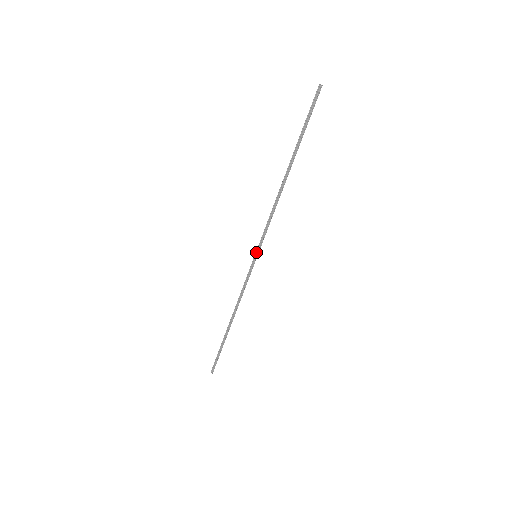
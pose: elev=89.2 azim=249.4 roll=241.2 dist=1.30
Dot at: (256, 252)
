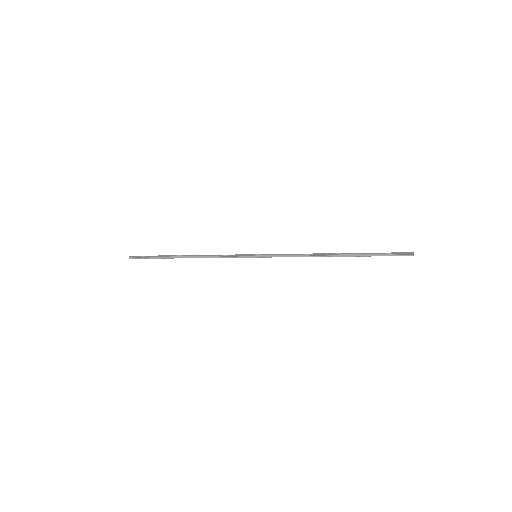
Dot at: (260, 255)
